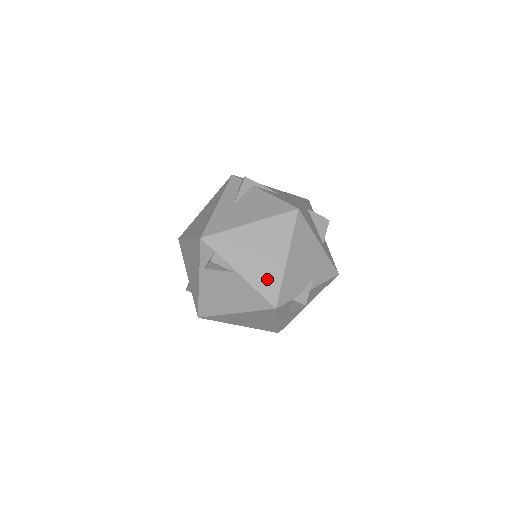
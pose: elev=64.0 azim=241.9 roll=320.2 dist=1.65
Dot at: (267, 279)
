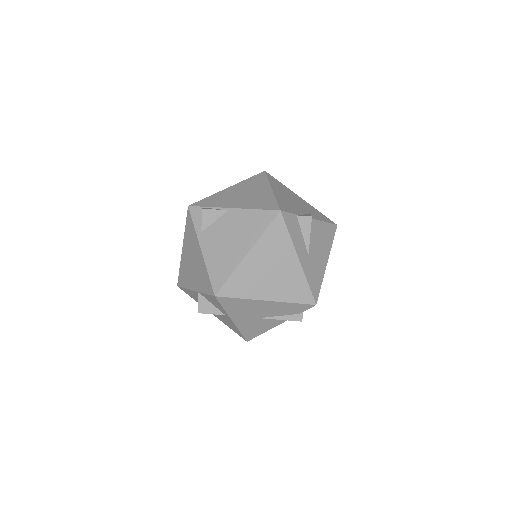
Dot at: (261, 202)
